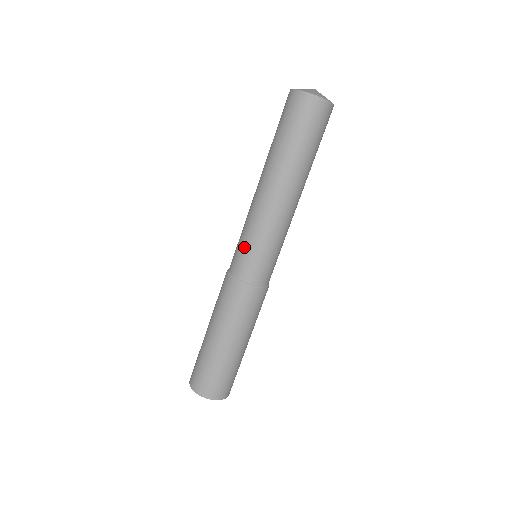
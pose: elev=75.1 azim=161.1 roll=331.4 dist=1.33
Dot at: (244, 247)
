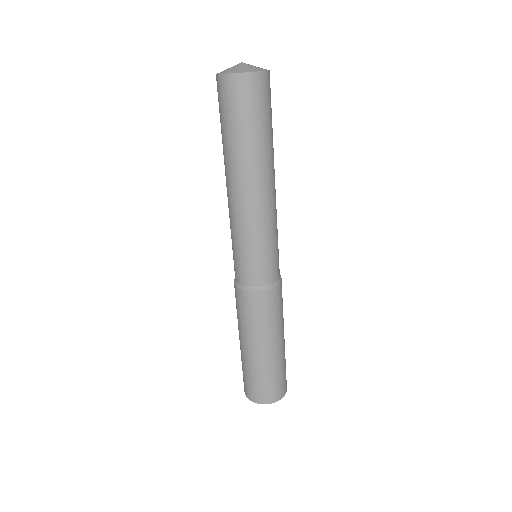
Dot at: (233, 252)
